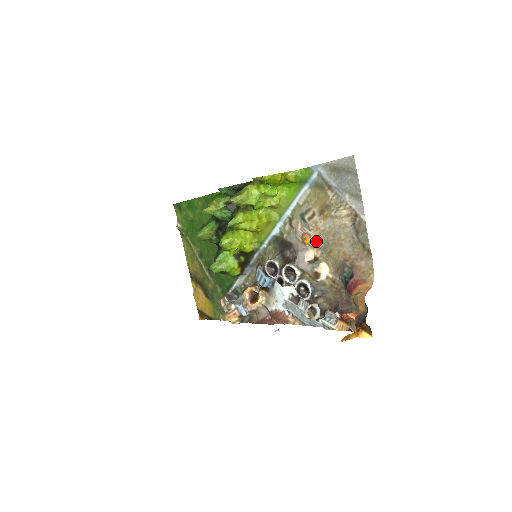
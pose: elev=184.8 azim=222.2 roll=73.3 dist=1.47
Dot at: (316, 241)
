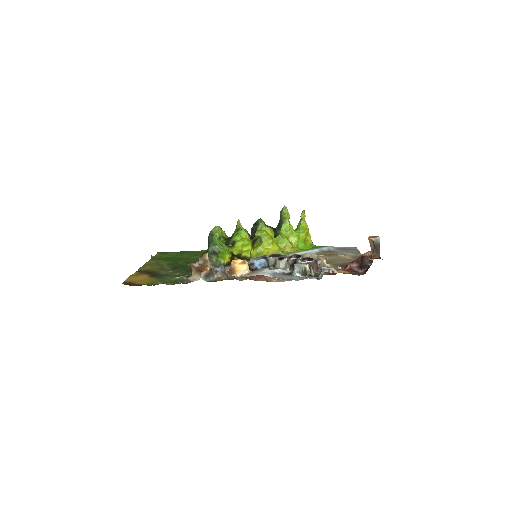
Dot at: occluded
